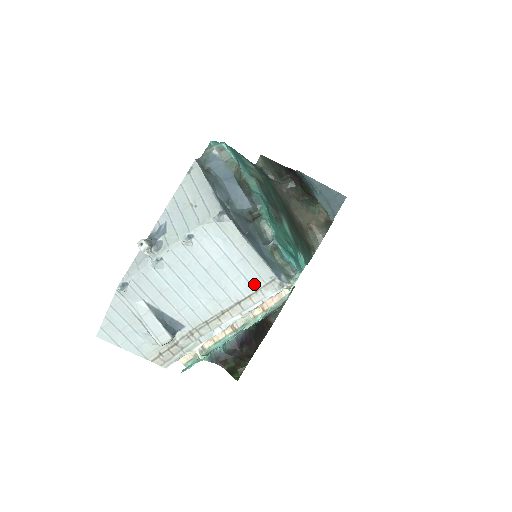
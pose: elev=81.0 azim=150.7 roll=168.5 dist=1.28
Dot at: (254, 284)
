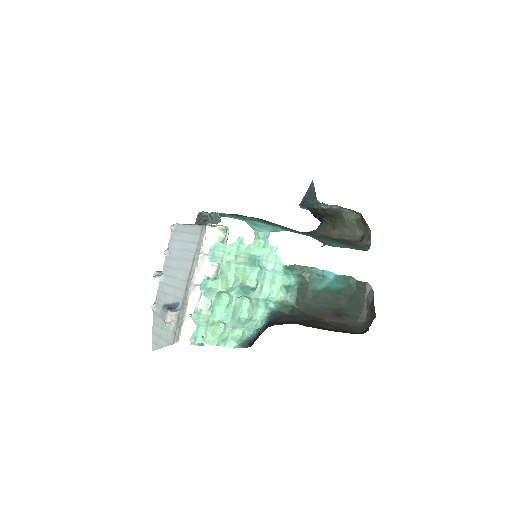
Dot at: (196, 241)
